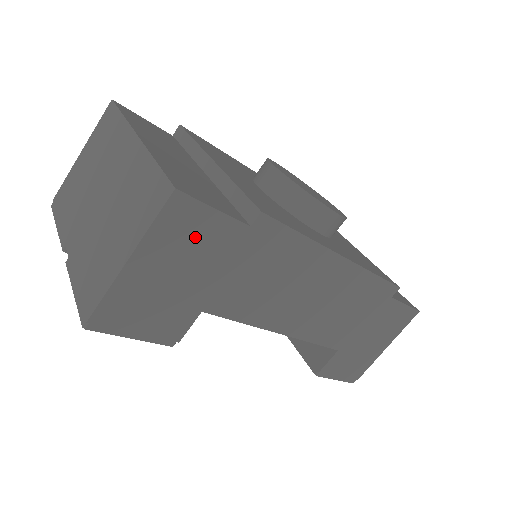
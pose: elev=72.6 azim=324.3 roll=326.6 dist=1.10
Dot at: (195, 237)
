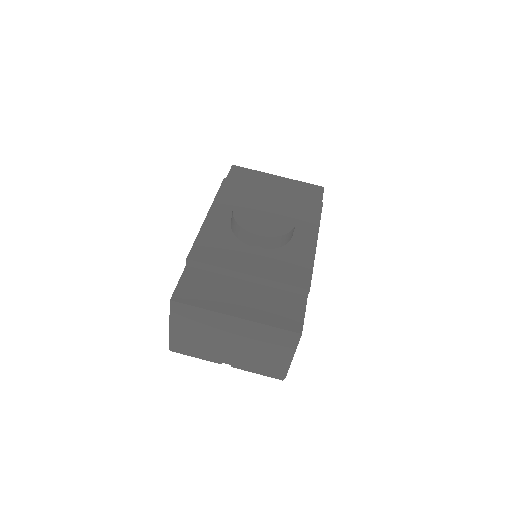
Dot at: occluded
